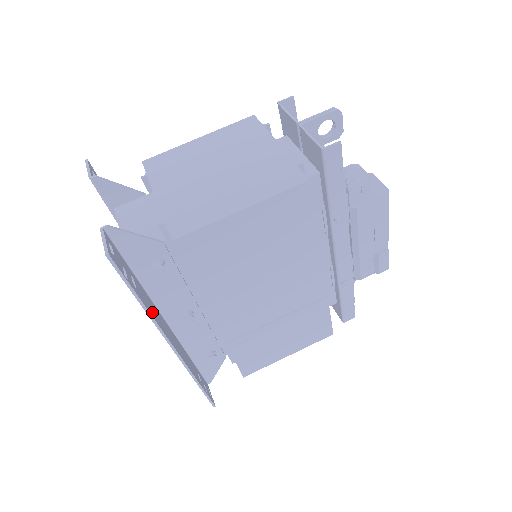
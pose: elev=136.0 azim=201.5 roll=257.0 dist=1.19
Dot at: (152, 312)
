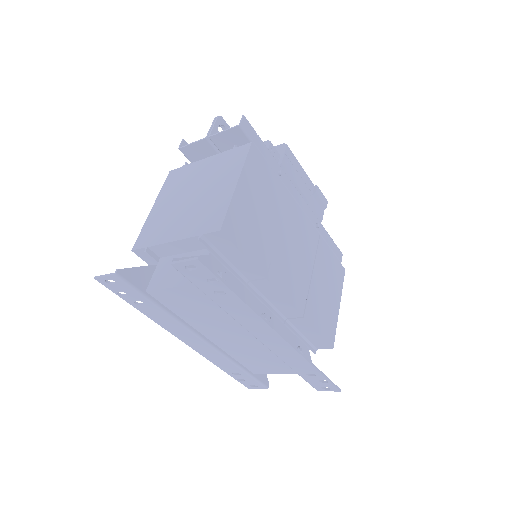
Dot at: (248, 311)
